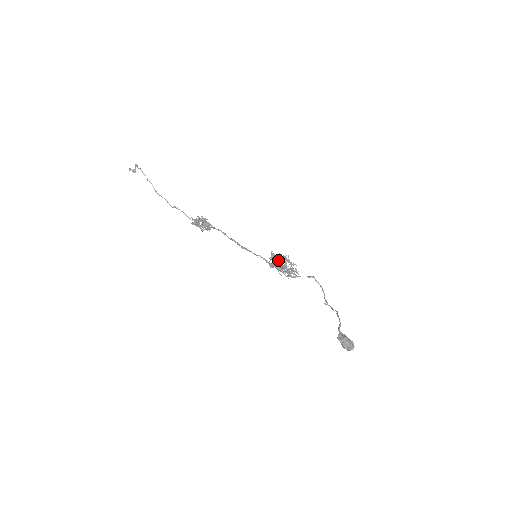
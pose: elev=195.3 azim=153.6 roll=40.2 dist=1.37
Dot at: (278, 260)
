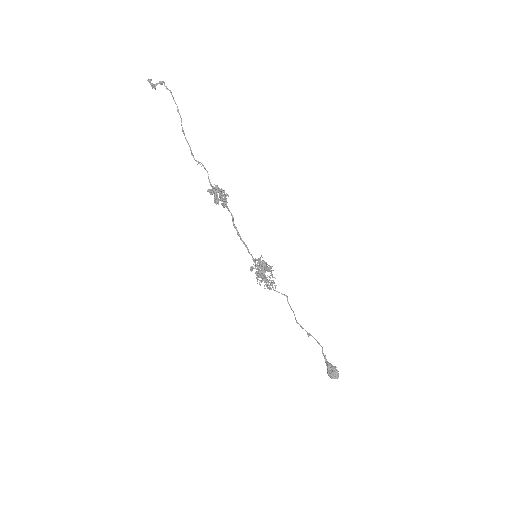
Dot at: (266, 268)
